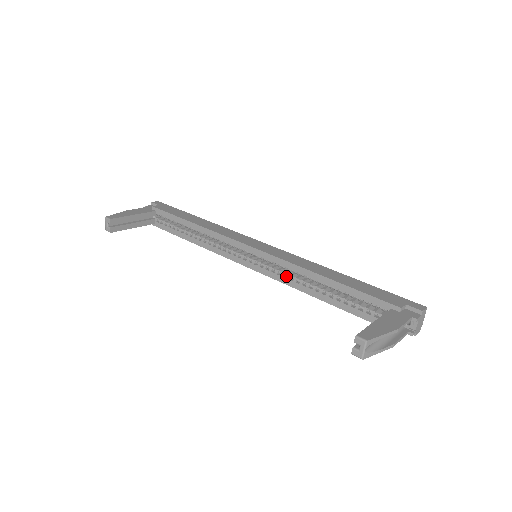
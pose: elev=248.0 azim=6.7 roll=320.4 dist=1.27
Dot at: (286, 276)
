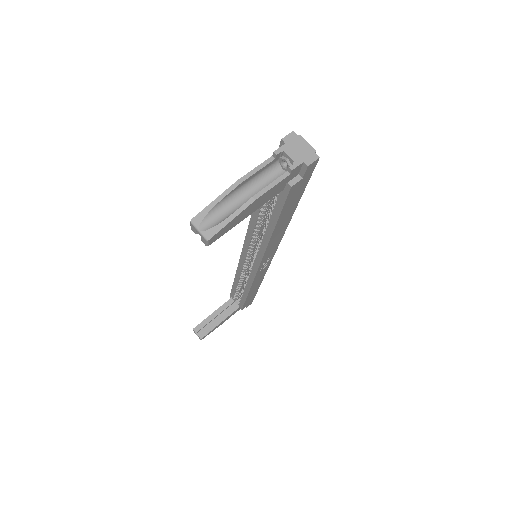
Dot at: occluded
